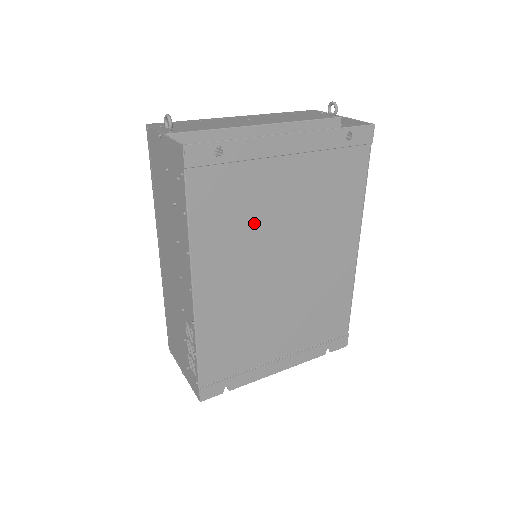
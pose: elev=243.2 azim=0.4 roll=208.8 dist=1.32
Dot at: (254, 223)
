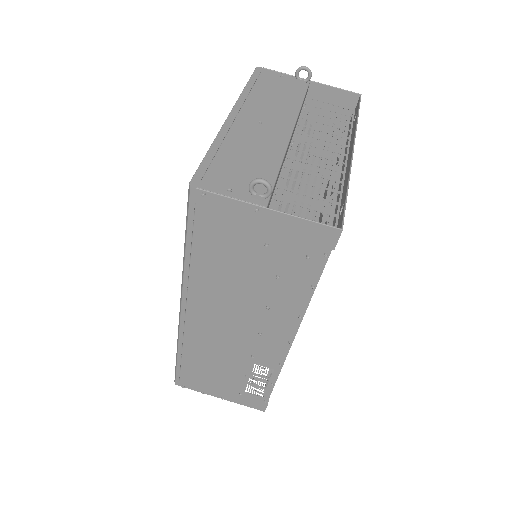
Dot at: occluded
